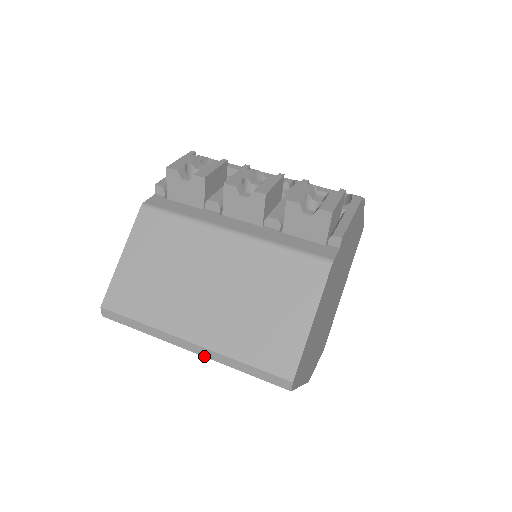
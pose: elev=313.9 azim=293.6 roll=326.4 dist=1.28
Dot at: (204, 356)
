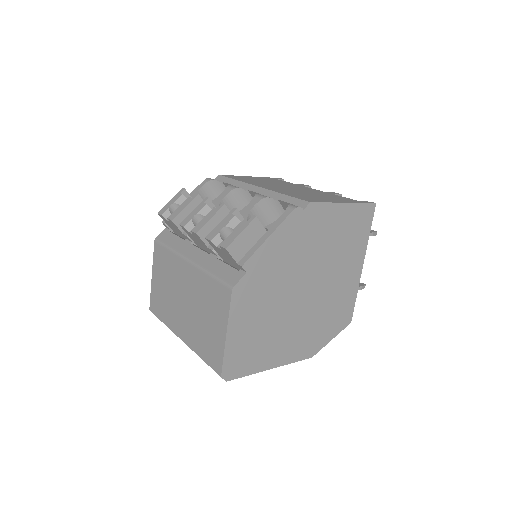
Dot at: occluded
